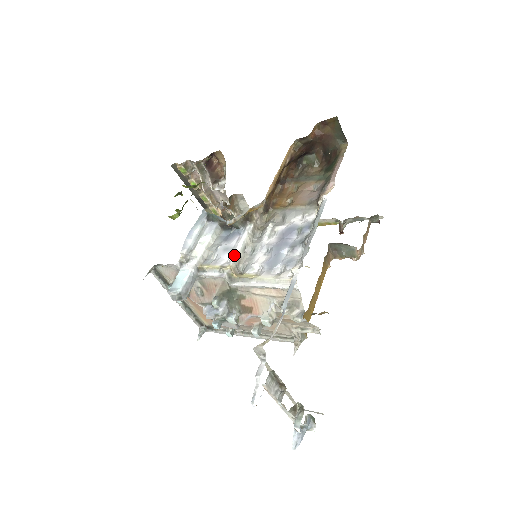
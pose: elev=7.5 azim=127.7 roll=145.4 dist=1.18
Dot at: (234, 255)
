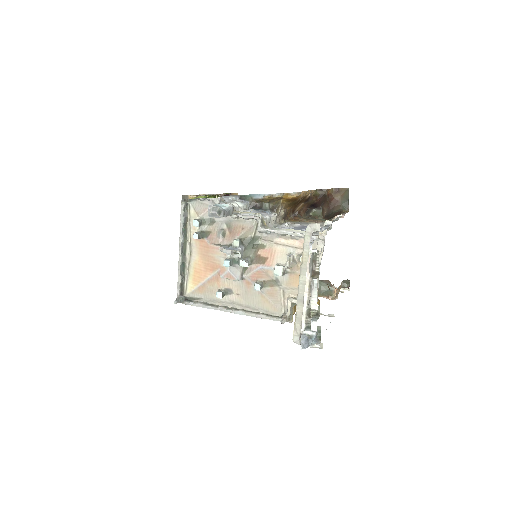
Dot at: (264, 217)
